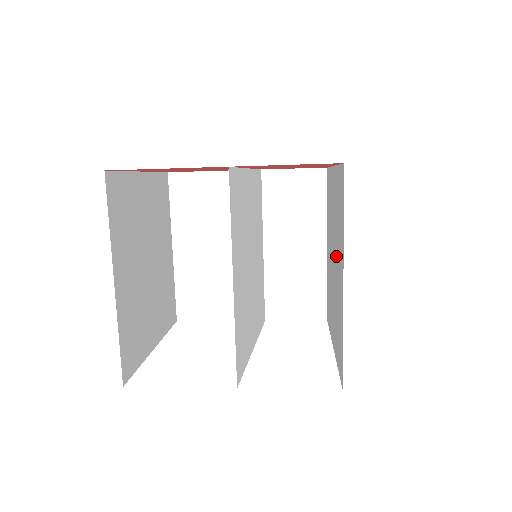
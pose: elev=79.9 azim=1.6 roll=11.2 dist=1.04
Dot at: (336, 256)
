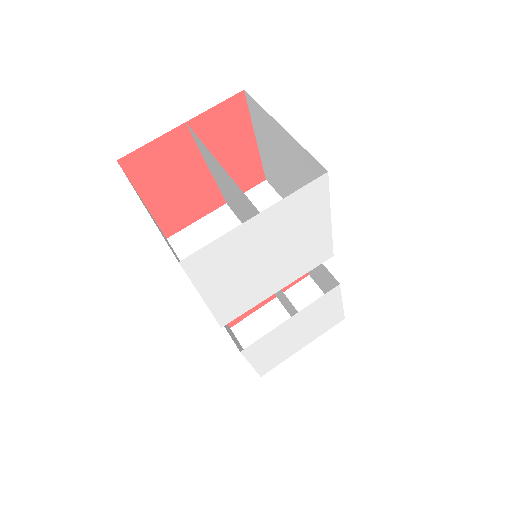
Dot at: (284, 158)
